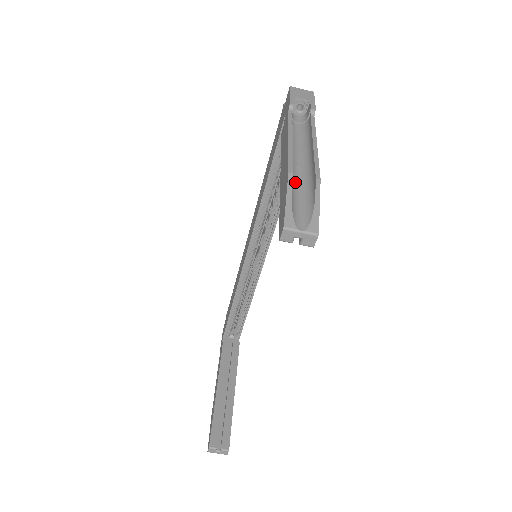
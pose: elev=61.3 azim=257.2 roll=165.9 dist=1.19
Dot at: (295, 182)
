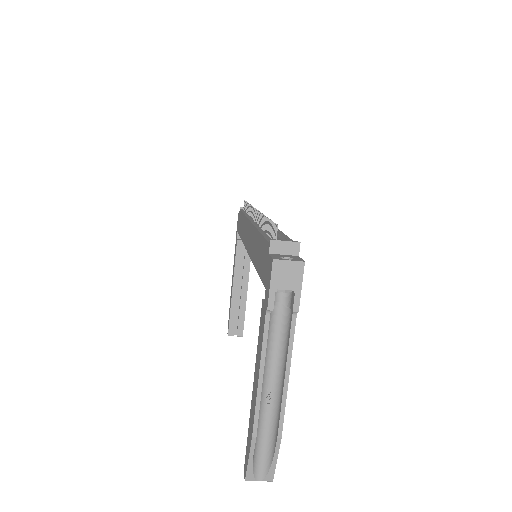
Dot at: (261, 422)
